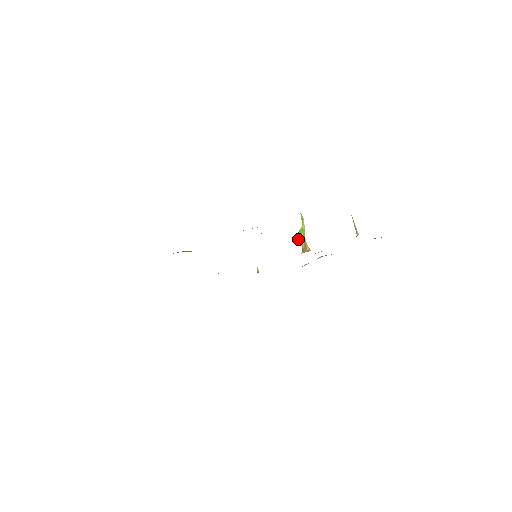
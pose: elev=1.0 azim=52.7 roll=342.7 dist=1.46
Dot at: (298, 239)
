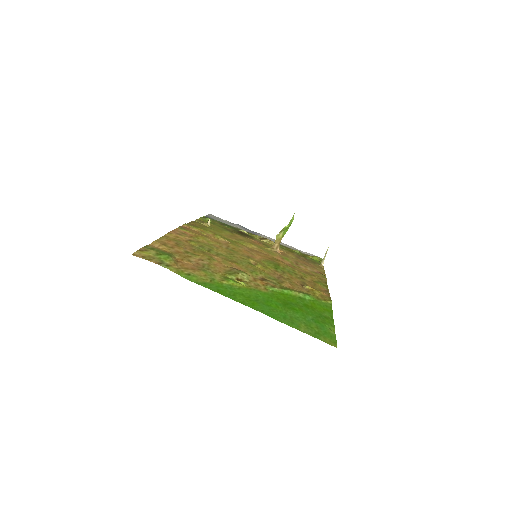
Dot at: (279, 238)
